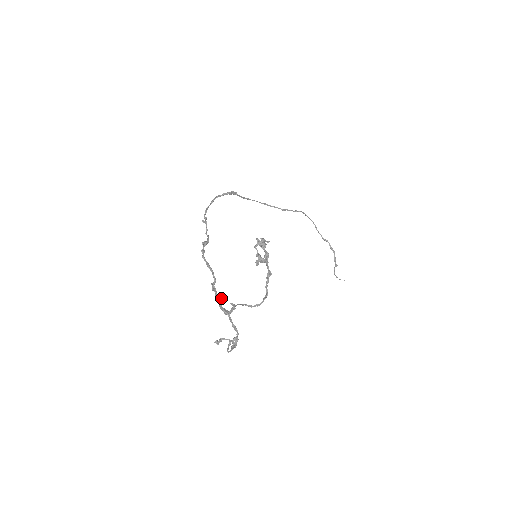
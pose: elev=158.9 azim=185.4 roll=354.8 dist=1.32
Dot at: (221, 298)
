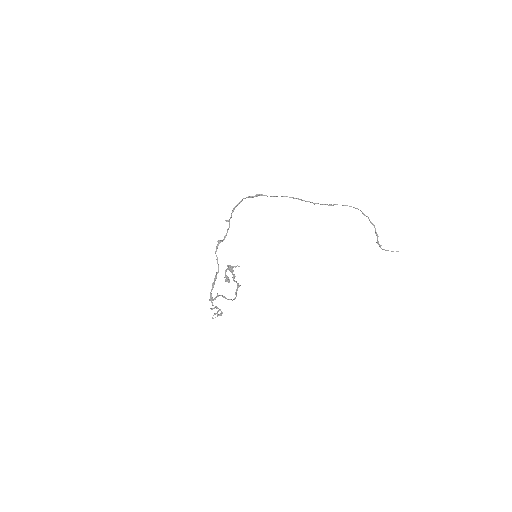
Dot at: (212, 288)
